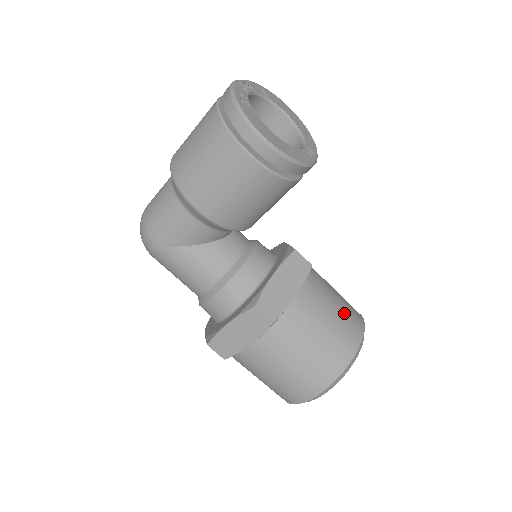
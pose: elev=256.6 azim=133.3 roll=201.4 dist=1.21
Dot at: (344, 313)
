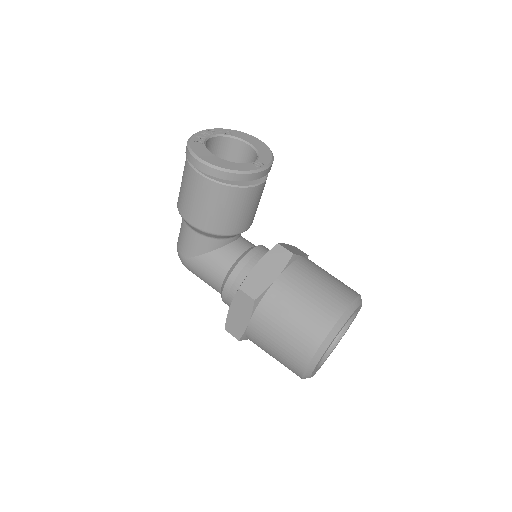
Dot at: (328, 290)
